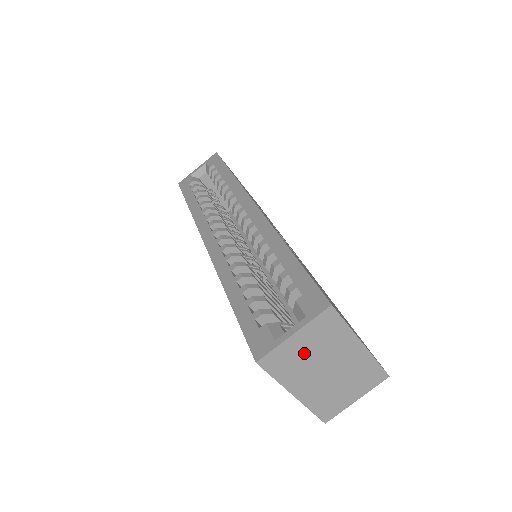
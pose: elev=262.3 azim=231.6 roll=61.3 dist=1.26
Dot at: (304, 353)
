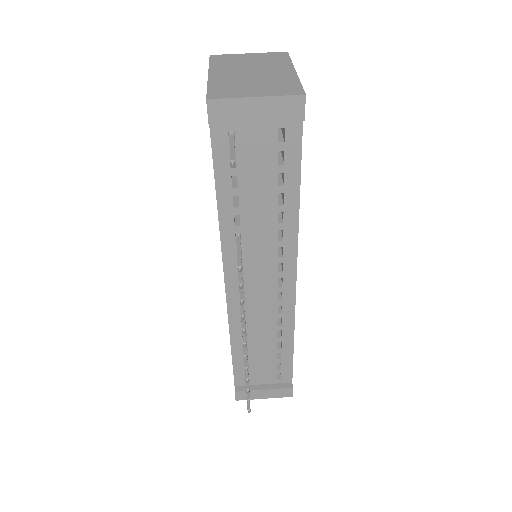
Dot at: (245, 61)
